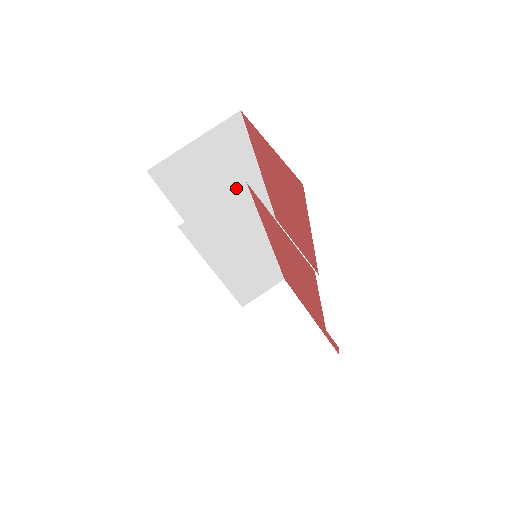
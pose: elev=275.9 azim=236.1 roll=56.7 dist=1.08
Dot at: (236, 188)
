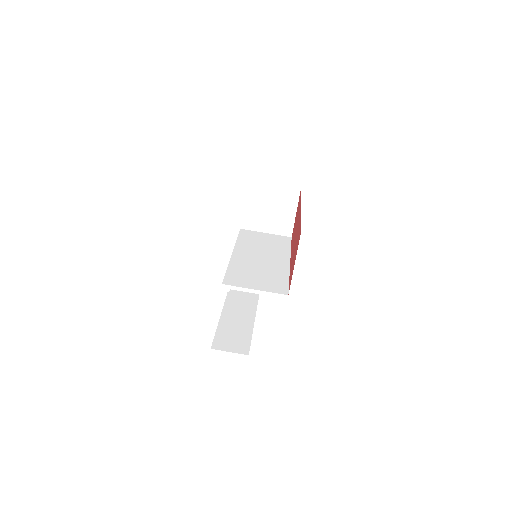
Dot at: occluded
